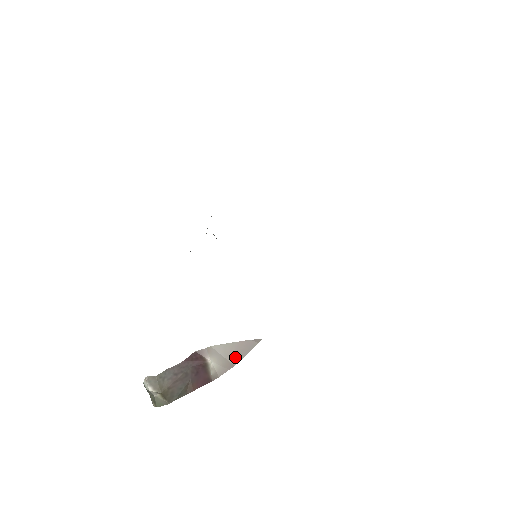
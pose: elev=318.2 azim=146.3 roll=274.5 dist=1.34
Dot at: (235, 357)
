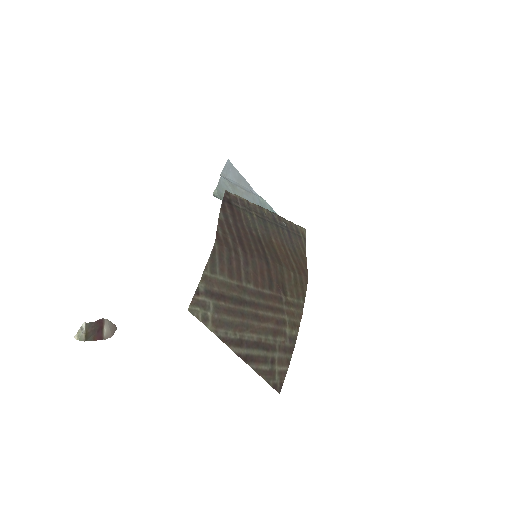
Dot at: (112, 331)
